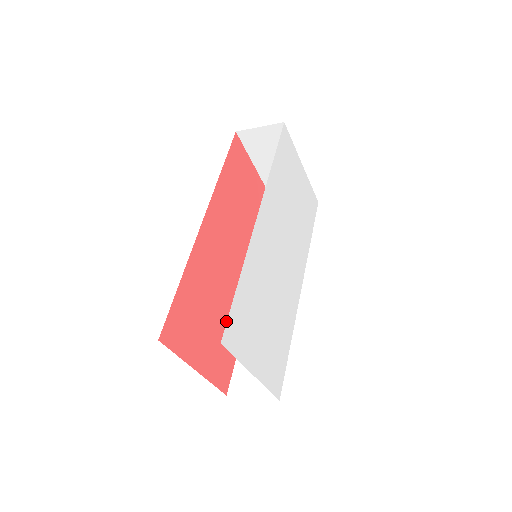
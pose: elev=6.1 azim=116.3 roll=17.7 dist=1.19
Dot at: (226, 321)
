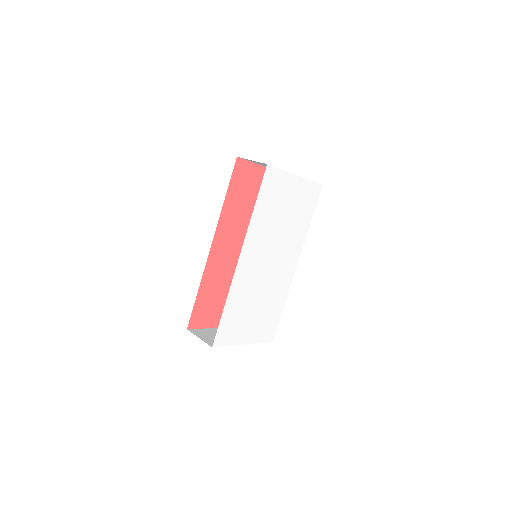
Dot at: occluded
